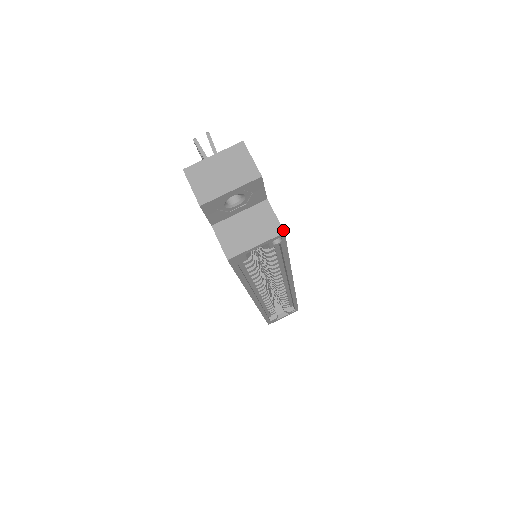
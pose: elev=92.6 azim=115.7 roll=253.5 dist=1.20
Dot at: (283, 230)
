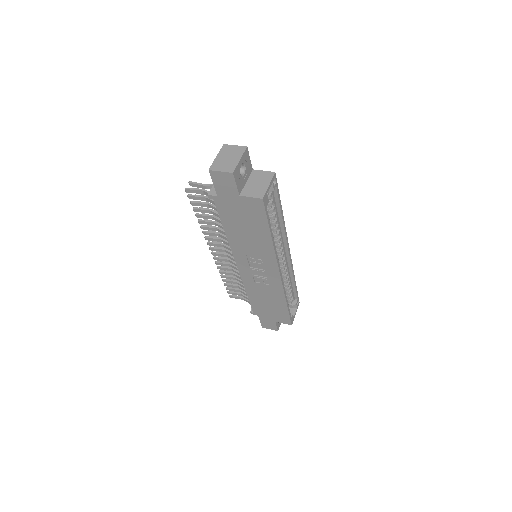
Dot at: (273, 172)
